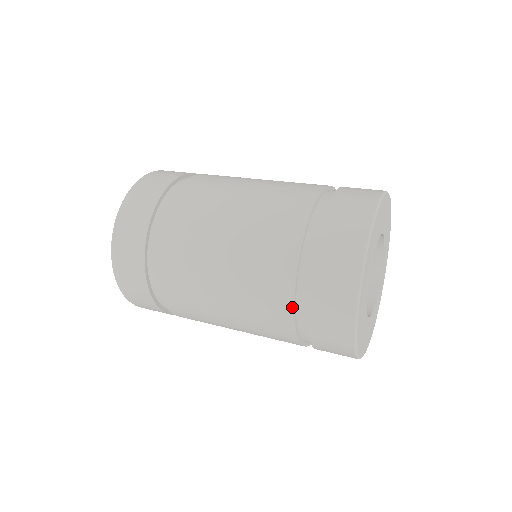
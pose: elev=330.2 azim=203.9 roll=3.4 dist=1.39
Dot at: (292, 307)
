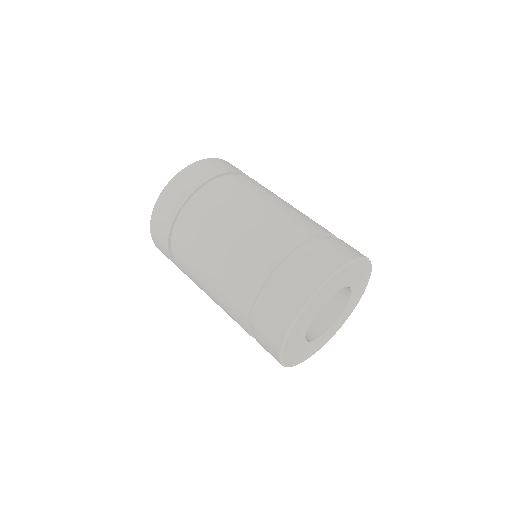
Dot at: (248, 332)
